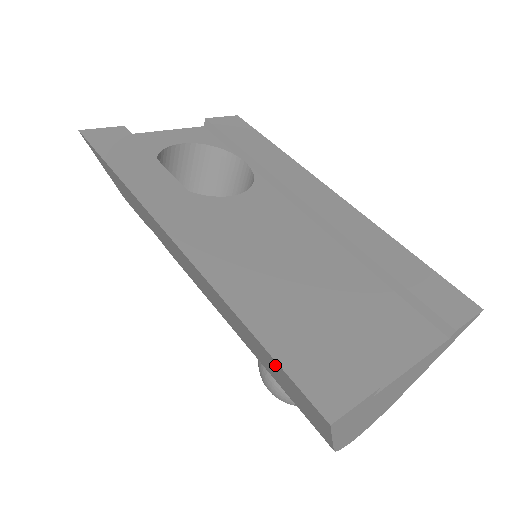
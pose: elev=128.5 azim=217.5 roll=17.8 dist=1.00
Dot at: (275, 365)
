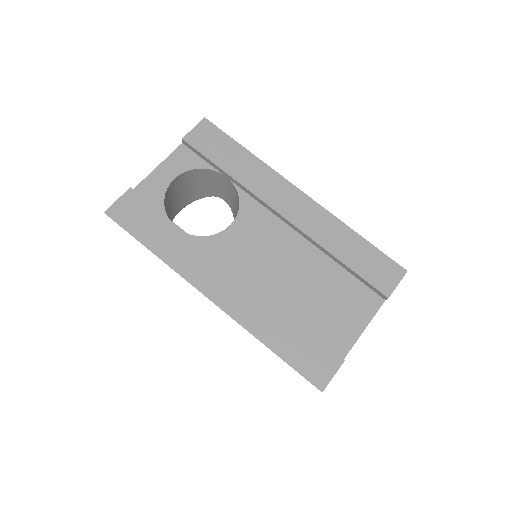
Dot at: occluded
